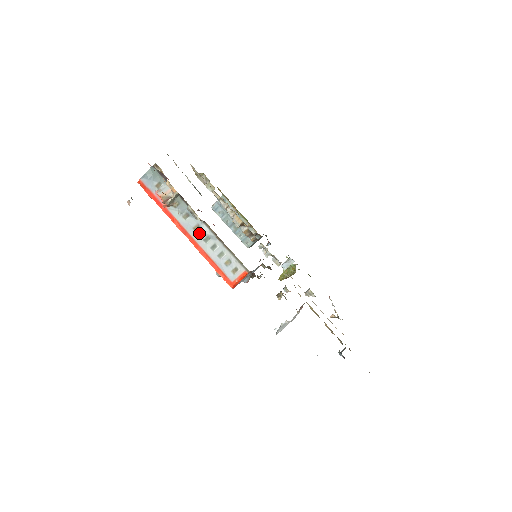
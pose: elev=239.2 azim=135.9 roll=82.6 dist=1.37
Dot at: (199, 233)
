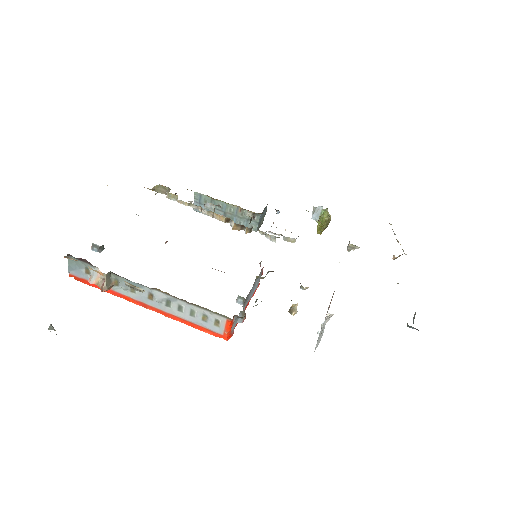
Dot at: (156, 301)
